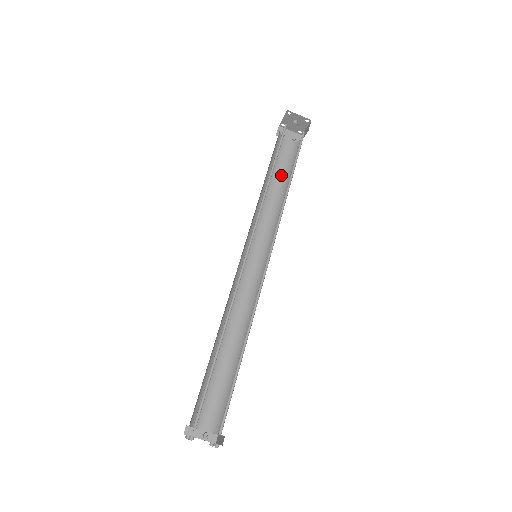
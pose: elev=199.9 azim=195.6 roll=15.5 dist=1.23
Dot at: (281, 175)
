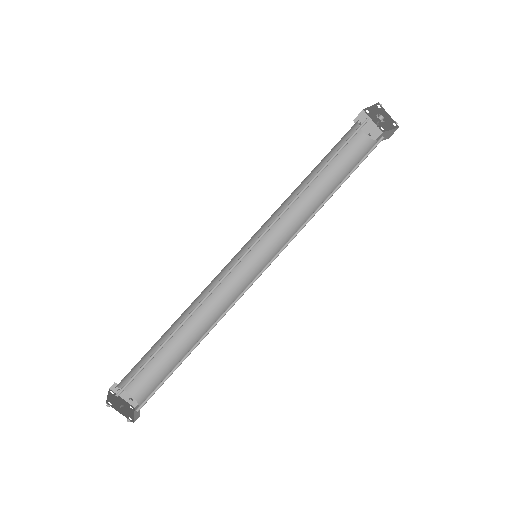
Dot at: (333, 172)
